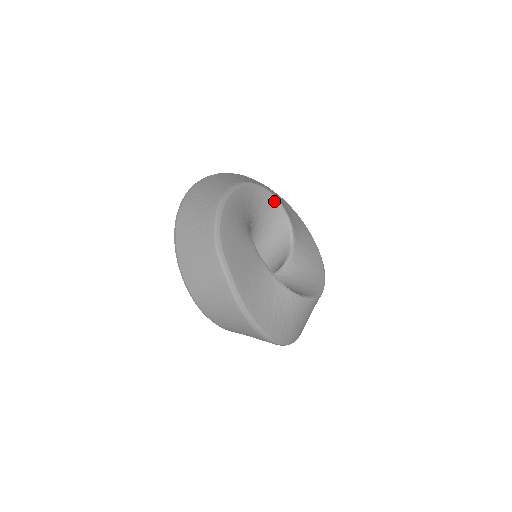
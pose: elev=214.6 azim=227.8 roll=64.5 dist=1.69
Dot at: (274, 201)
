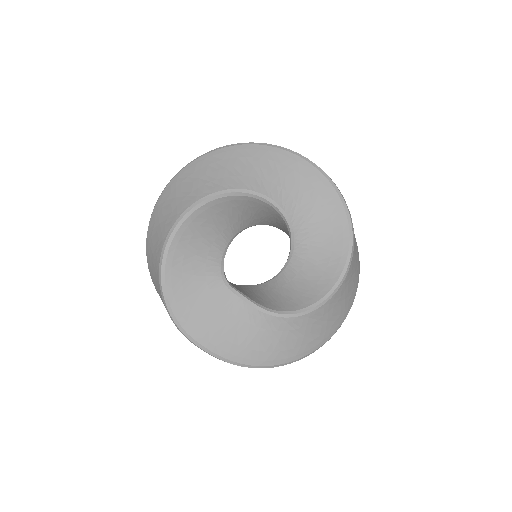
Dot at: (232, 197)
